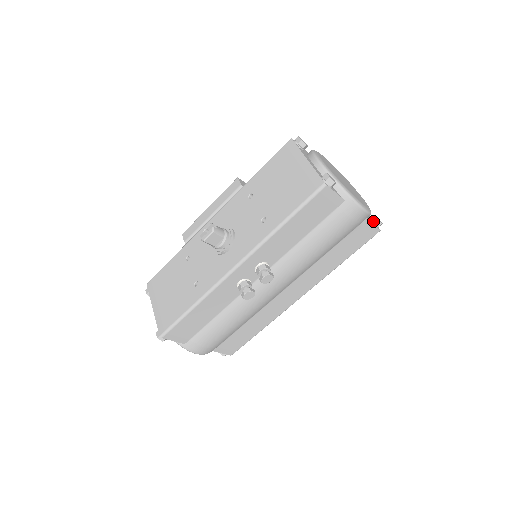
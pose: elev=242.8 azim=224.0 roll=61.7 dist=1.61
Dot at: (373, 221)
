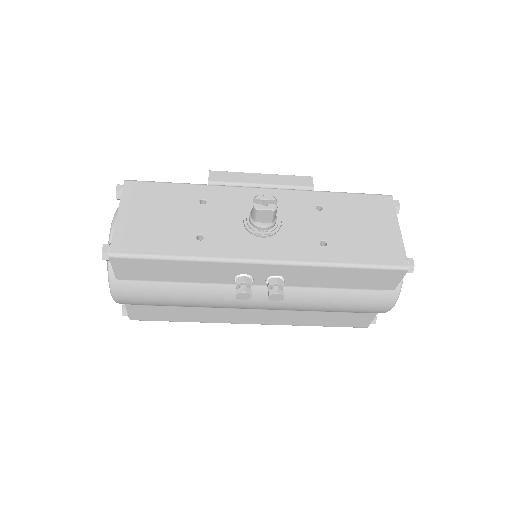
Dot at: occluded
